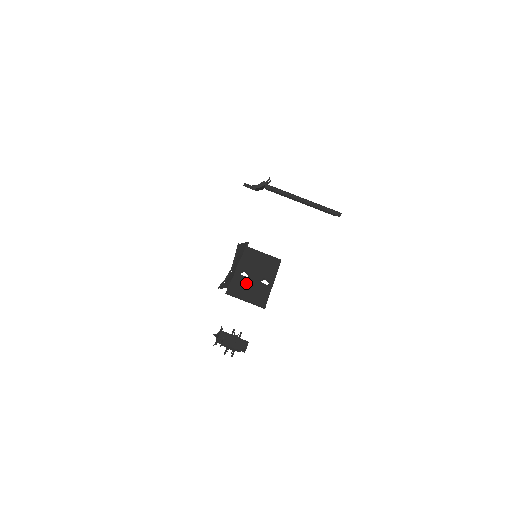
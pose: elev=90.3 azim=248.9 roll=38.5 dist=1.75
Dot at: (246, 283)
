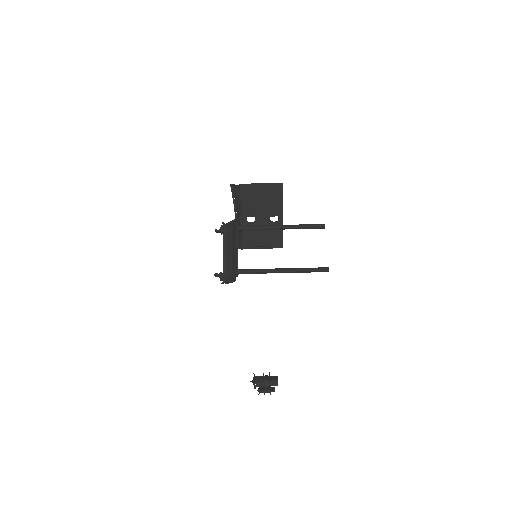
Dot at: occluded
